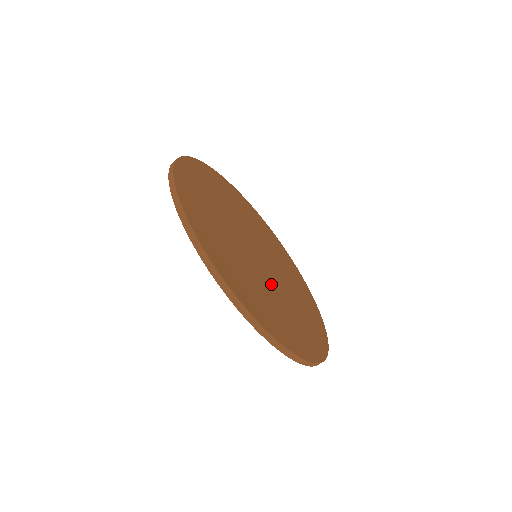
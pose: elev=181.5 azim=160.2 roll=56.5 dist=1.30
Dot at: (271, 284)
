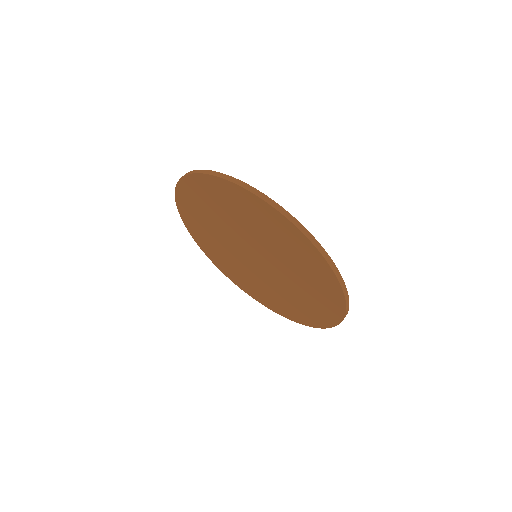
Dot at: occluded
